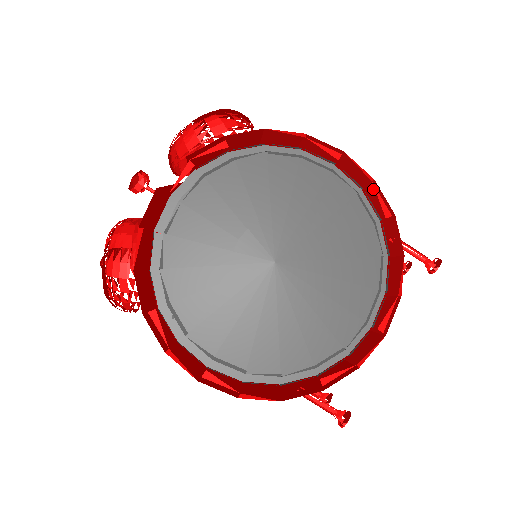
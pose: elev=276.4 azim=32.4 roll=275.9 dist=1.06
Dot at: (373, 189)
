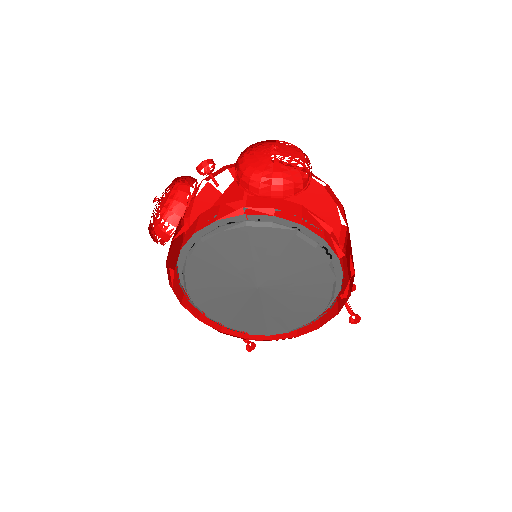
Dot at: occluded
